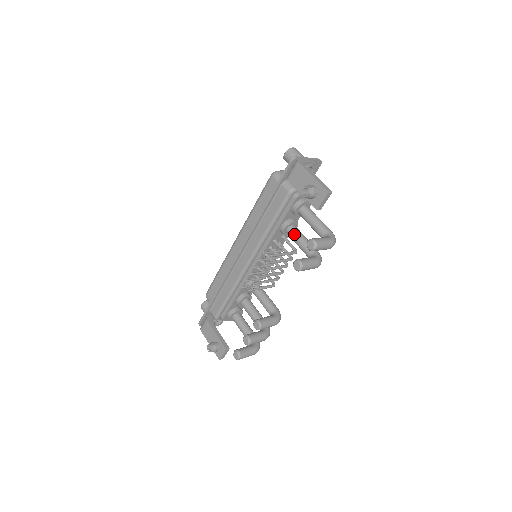
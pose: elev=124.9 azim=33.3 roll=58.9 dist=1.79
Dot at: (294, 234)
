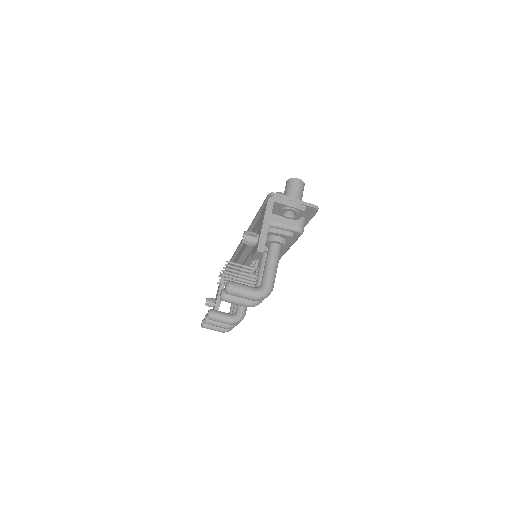
Dot at: (261, 262)
